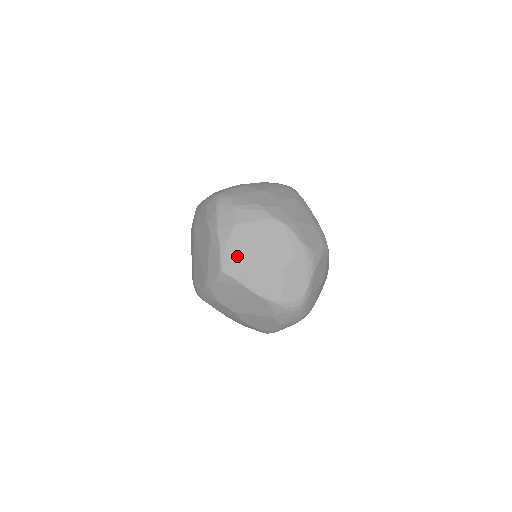
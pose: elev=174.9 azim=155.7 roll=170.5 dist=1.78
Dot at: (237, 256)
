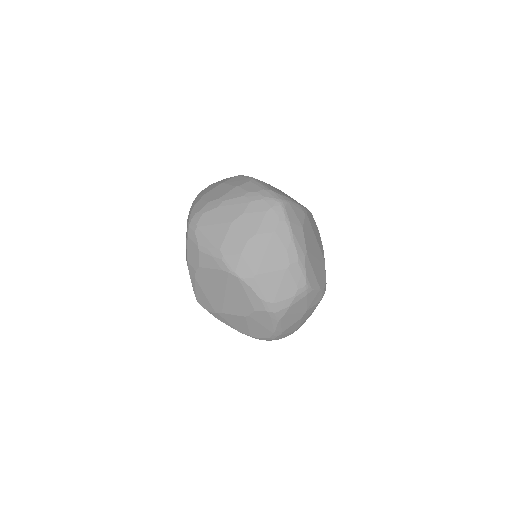
Dot at: (204, 294)
